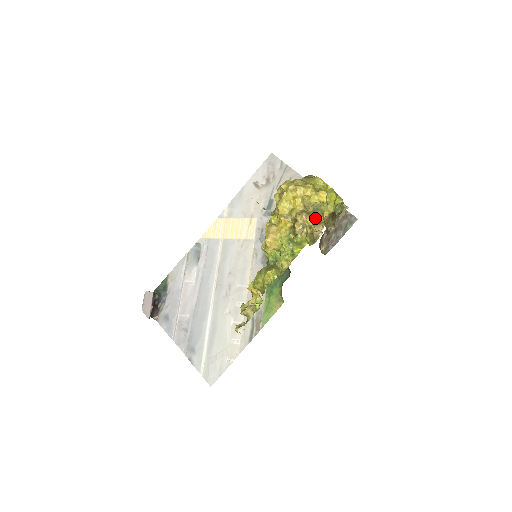
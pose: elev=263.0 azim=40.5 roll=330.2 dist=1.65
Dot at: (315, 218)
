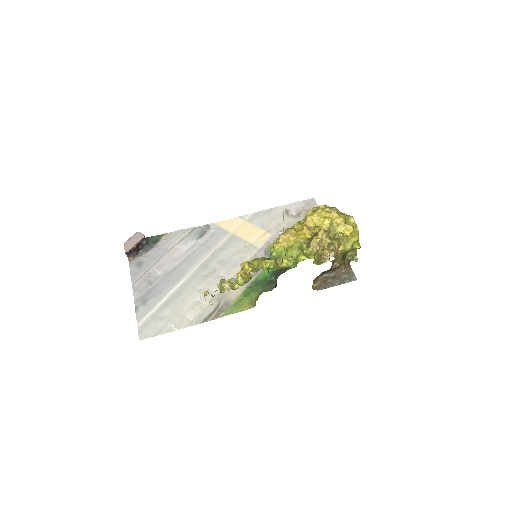
Dot at: (333, 242)
